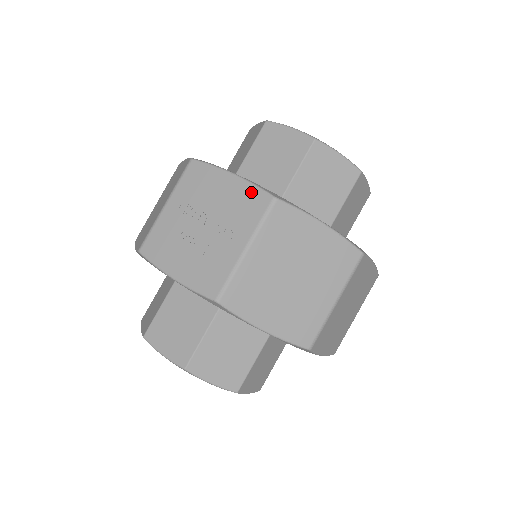
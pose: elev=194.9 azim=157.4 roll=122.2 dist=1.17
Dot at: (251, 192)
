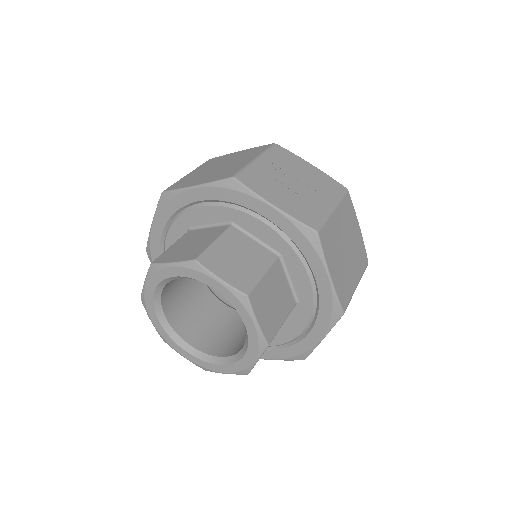
Dot at: (329, 179)
